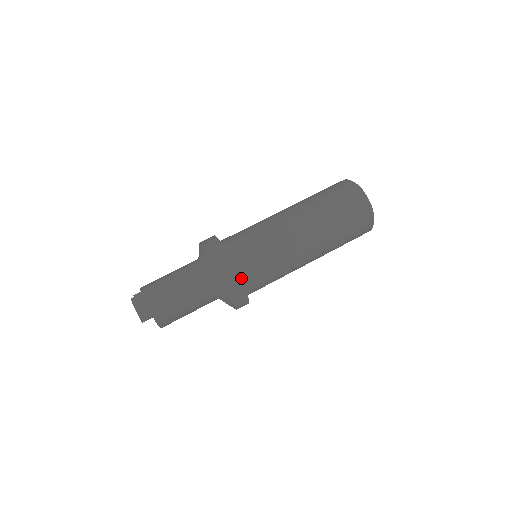
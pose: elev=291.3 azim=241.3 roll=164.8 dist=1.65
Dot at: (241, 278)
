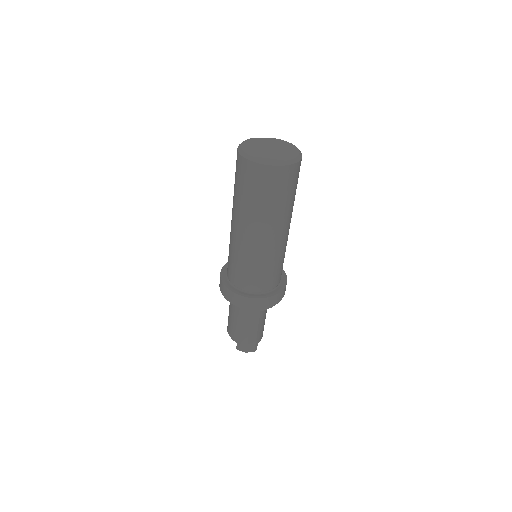
Dot at: (272, 289)
